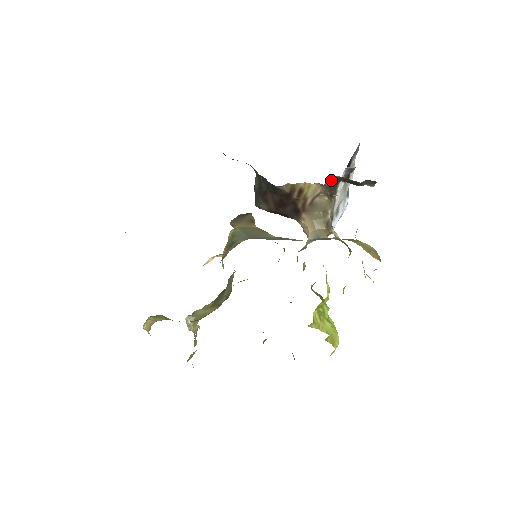
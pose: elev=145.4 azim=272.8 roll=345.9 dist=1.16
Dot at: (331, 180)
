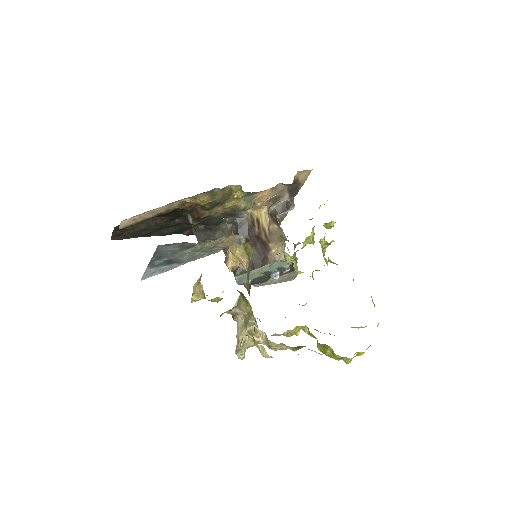
Dot at: (271, 214)
